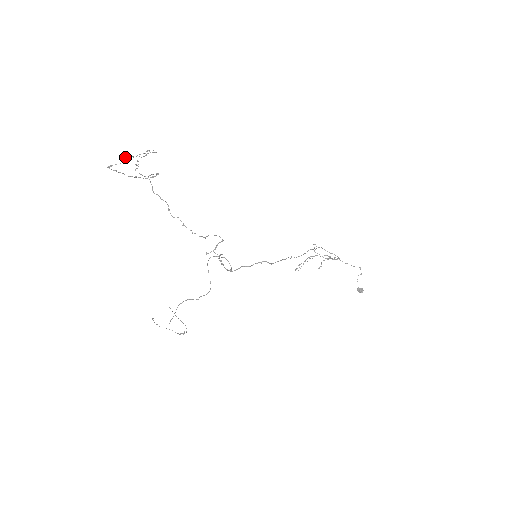
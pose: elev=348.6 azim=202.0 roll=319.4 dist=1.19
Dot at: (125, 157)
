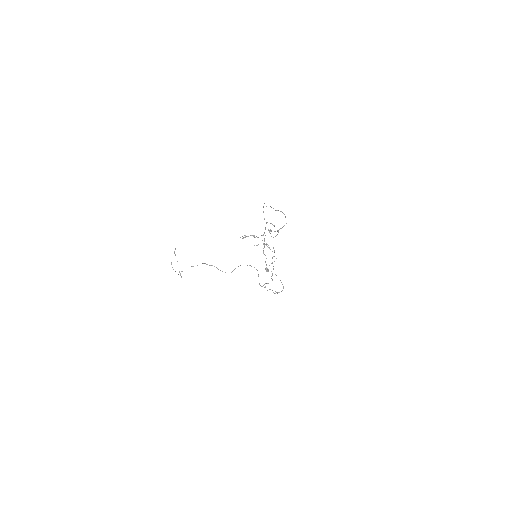
Dot at: occluded
